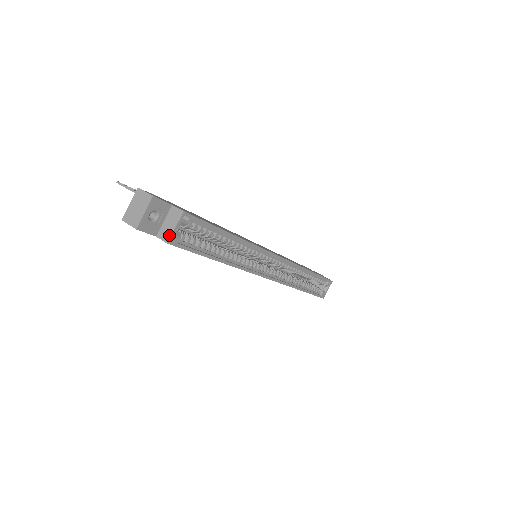
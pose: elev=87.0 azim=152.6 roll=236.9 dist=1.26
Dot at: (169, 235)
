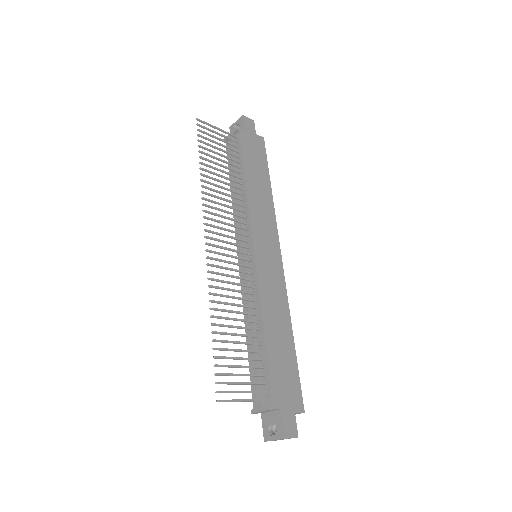
Dot at: occluded
